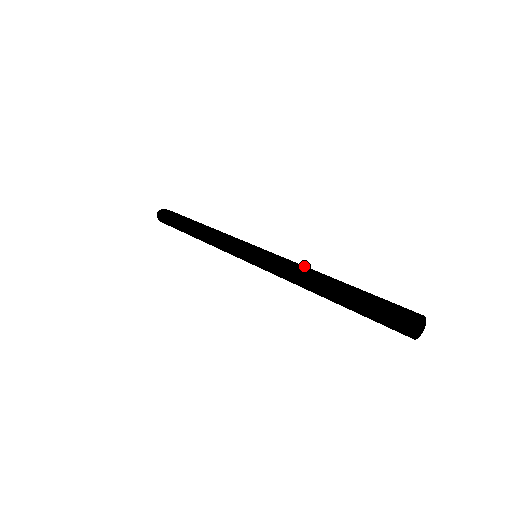
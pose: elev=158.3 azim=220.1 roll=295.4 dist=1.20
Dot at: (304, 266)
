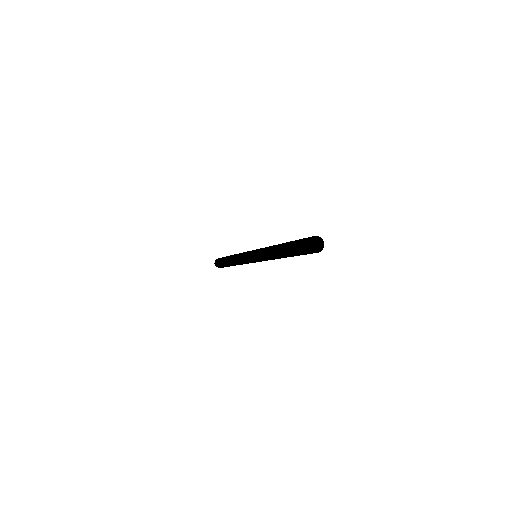
Dot at: (271, 246)
